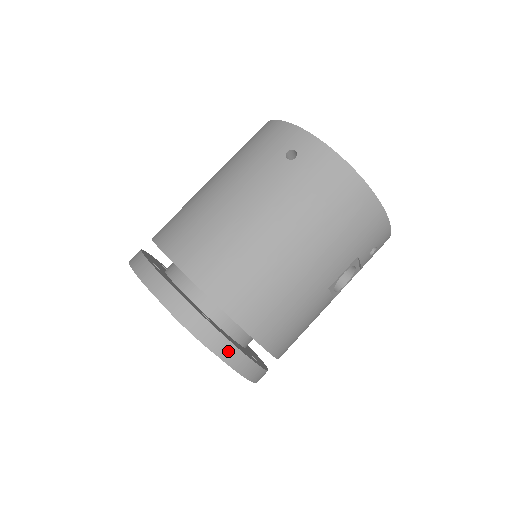
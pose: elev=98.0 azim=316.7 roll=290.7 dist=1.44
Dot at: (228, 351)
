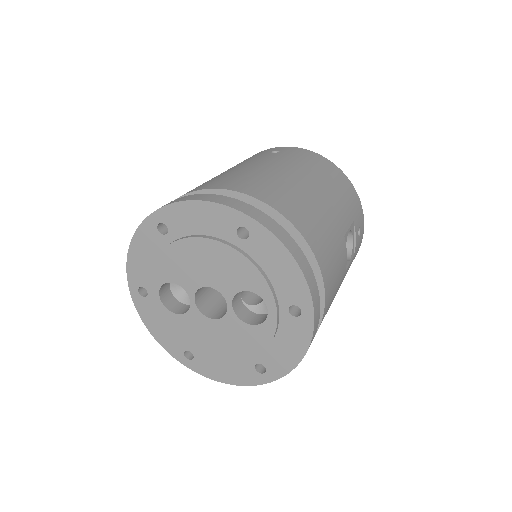
Dot at: (289, 242)
